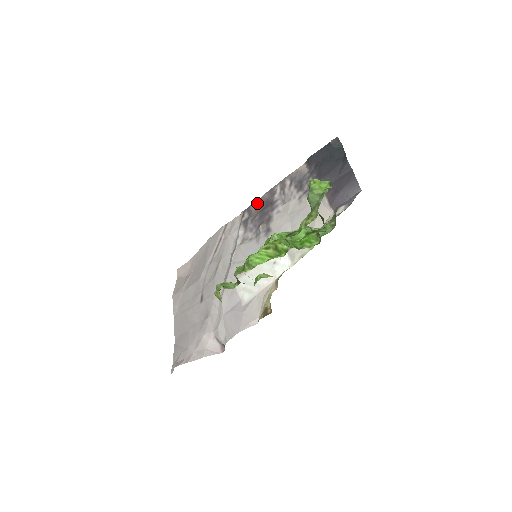
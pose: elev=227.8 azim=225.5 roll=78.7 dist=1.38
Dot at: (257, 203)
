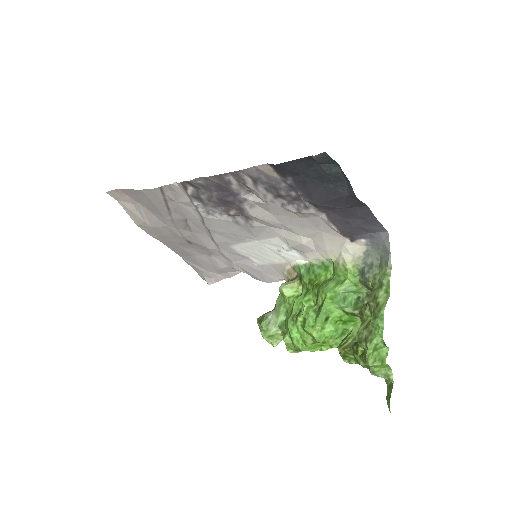
Dot at: (201, 183)
